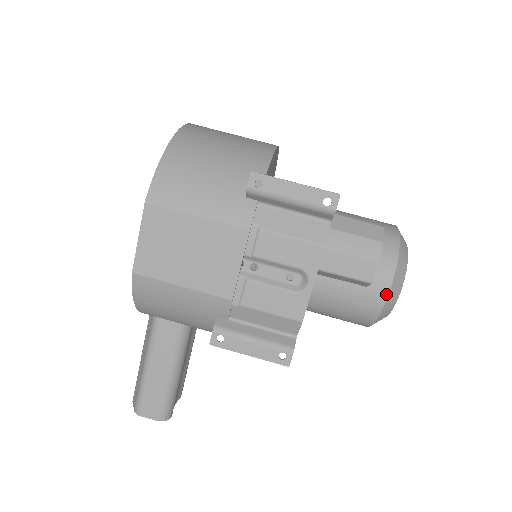
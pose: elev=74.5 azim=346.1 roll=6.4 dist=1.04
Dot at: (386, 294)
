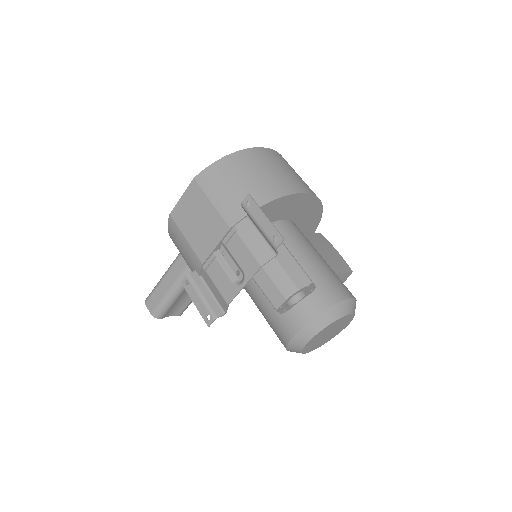
Dot at: (296, 331)
